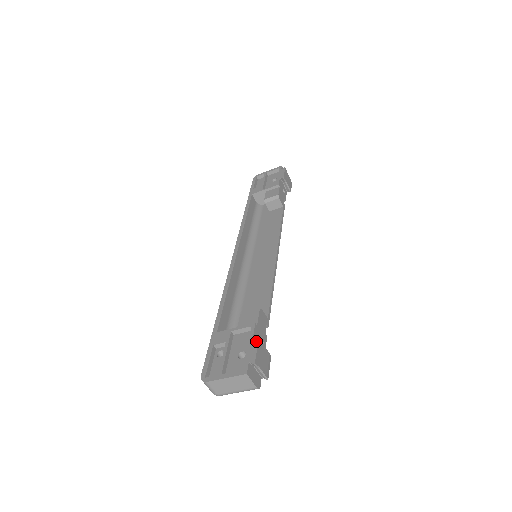
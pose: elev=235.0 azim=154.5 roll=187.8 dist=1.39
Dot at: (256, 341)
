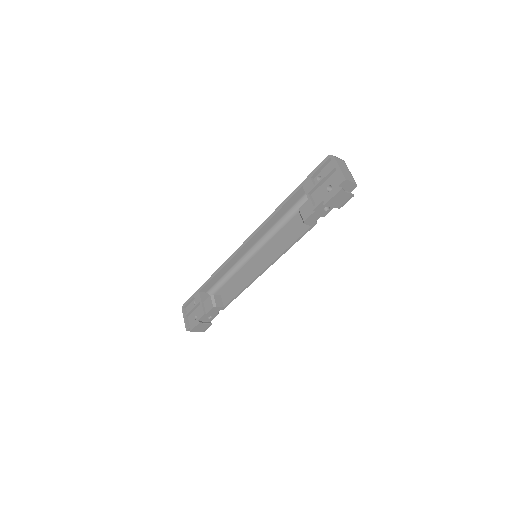
Dot at: (197, 324)
